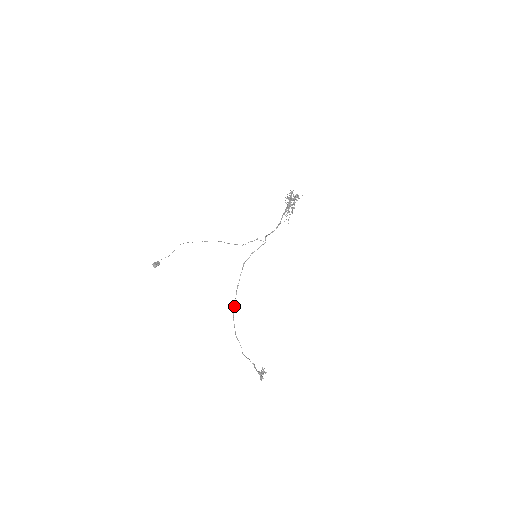
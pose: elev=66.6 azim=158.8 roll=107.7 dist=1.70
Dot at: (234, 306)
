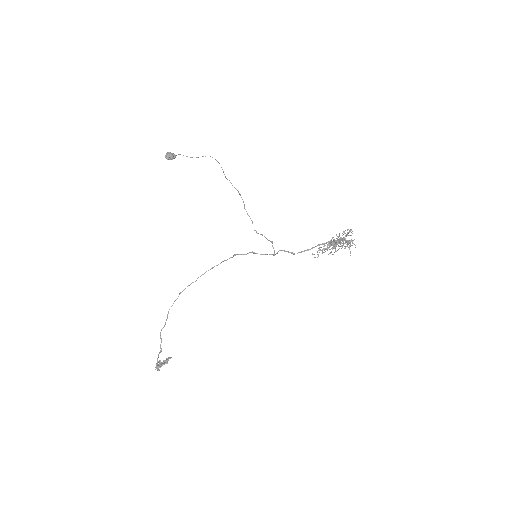
Dot at: (192, 282)
